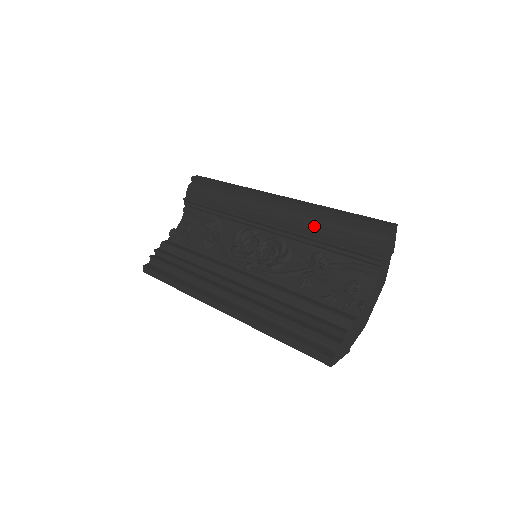
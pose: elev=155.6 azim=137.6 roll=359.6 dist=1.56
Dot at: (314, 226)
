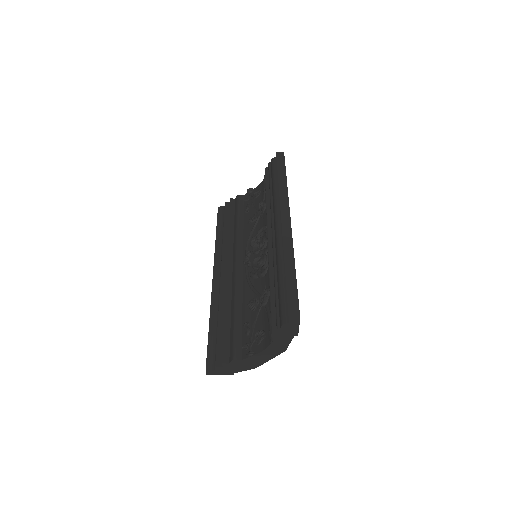
Dot at: (276, 268)
